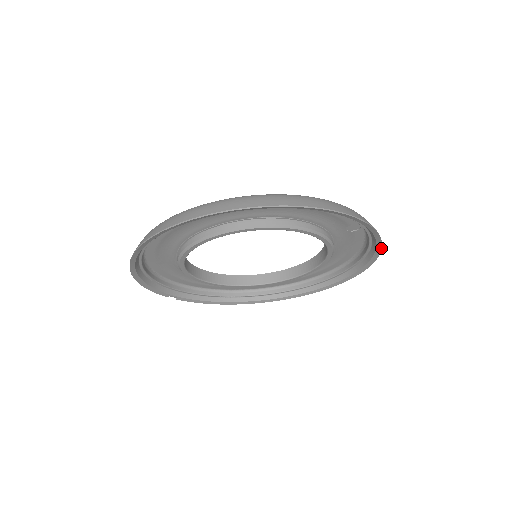
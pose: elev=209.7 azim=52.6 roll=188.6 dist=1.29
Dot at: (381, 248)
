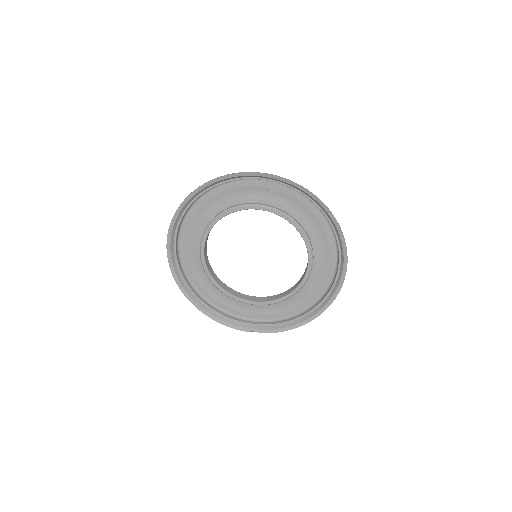
Dot at: (299, 185)
